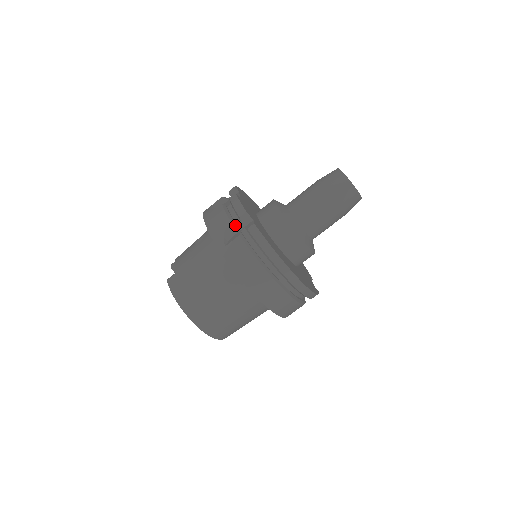
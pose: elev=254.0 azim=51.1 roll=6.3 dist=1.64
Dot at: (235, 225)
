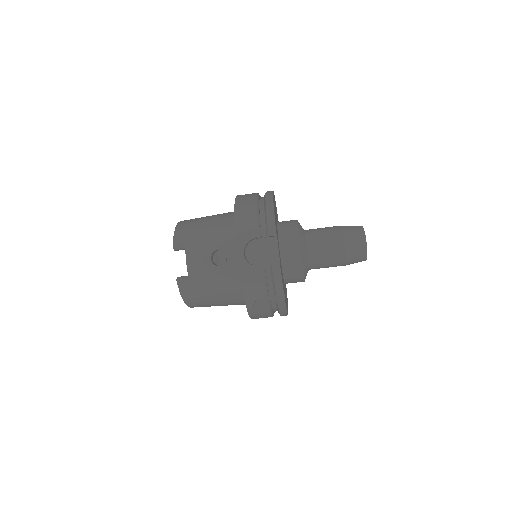
Dot at: occluded
